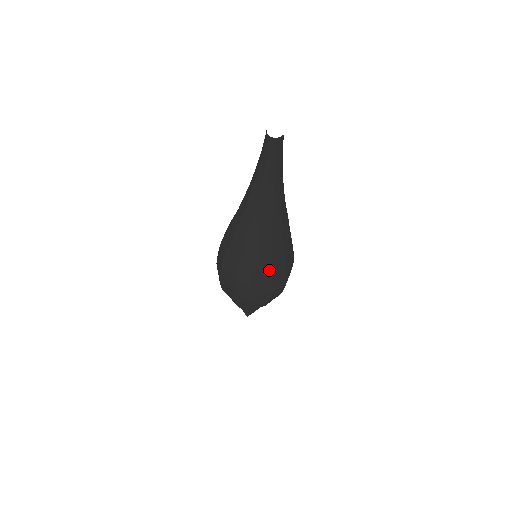
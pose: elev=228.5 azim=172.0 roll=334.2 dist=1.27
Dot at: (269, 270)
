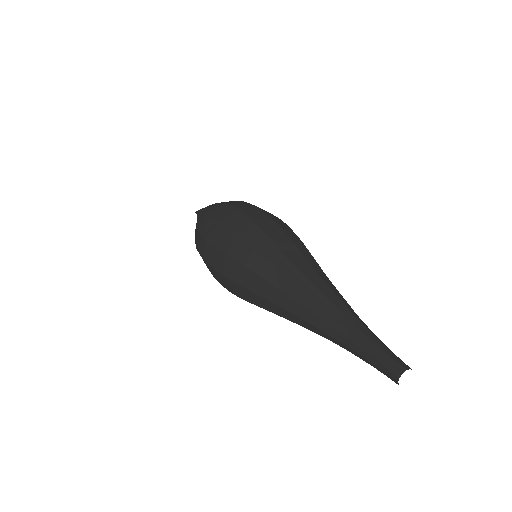
Dot at: occluded
